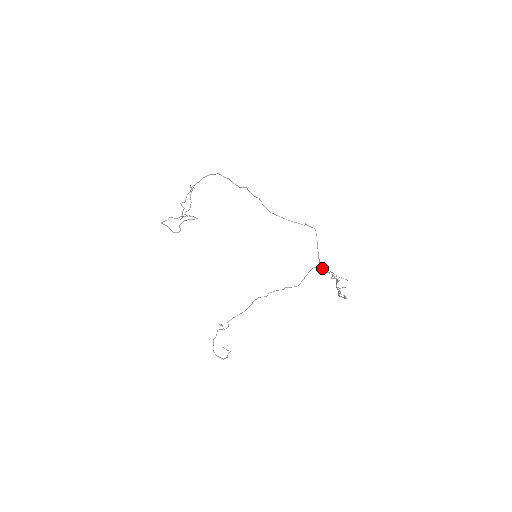
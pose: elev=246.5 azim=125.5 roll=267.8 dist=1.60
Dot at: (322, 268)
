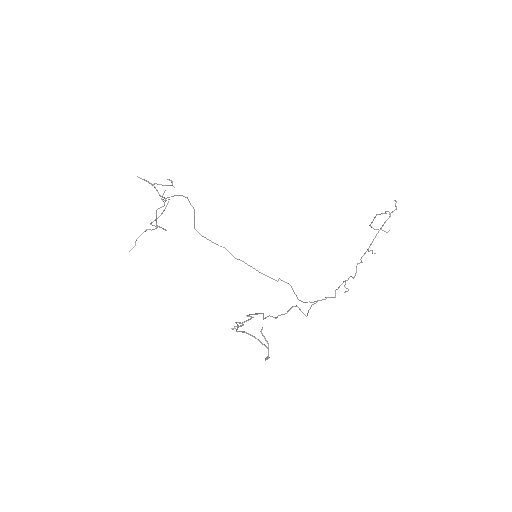
Dot at: (323, 299)
